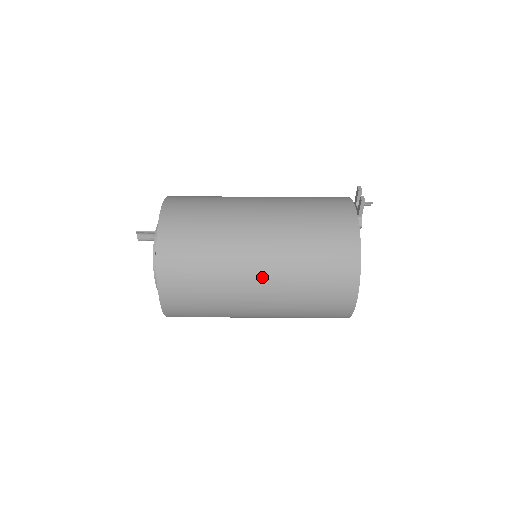
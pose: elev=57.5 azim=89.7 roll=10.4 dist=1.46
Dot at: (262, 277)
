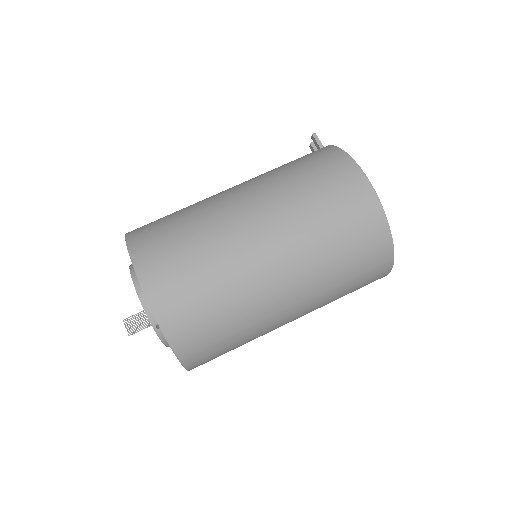
Dot at: (246, 201)
